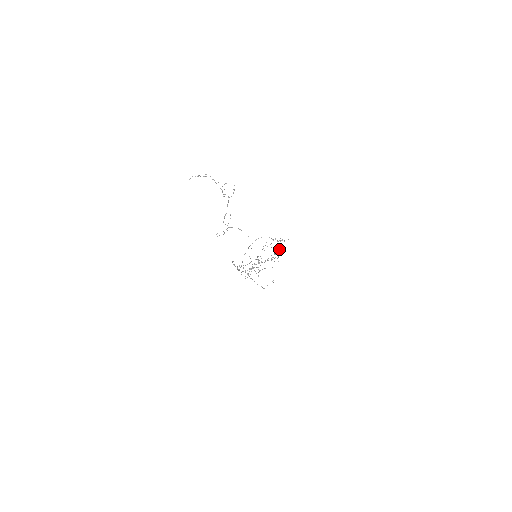
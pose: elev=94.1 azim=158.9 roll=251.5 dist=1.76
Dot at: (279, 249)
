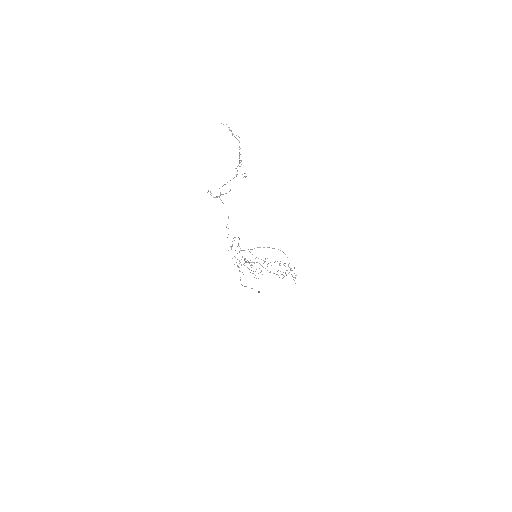
Dot at: occluded
